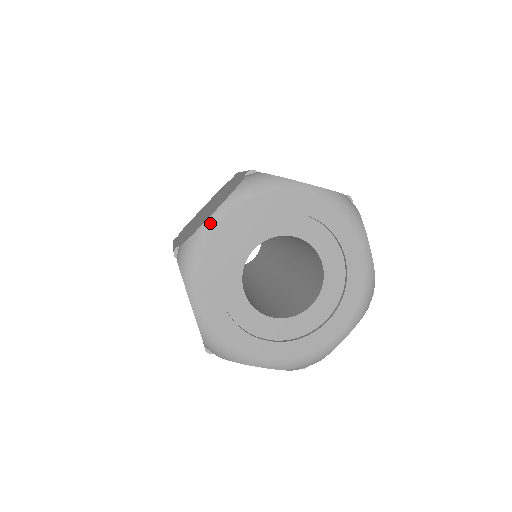
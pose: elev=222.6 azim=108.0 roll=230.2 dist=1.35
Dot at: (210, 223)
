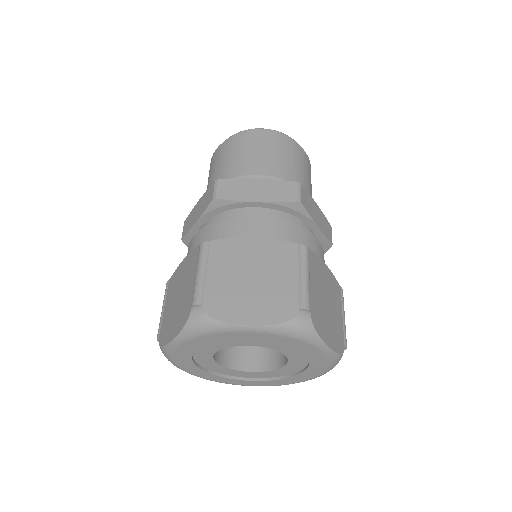
Dot at: (239, 328)
